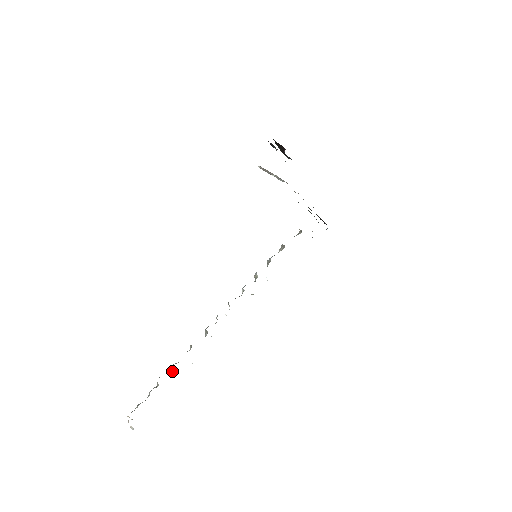
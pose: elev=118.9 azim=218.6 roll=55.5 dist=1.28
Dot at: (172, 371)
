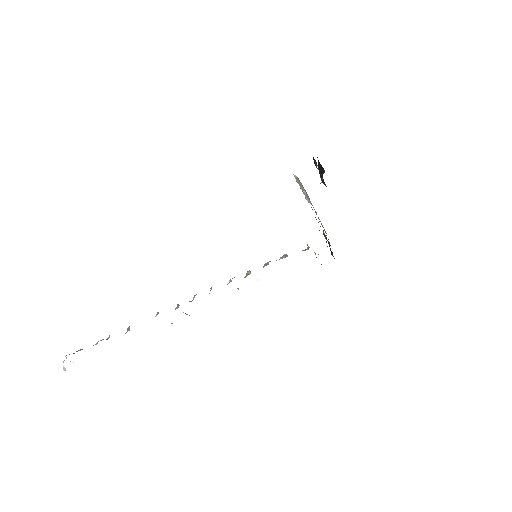
Dot at: (128, 330)
